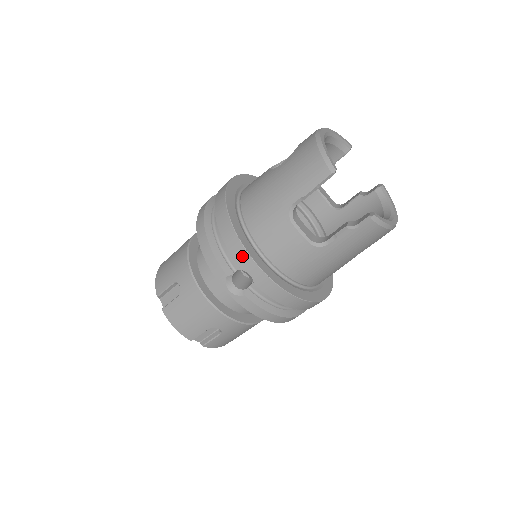
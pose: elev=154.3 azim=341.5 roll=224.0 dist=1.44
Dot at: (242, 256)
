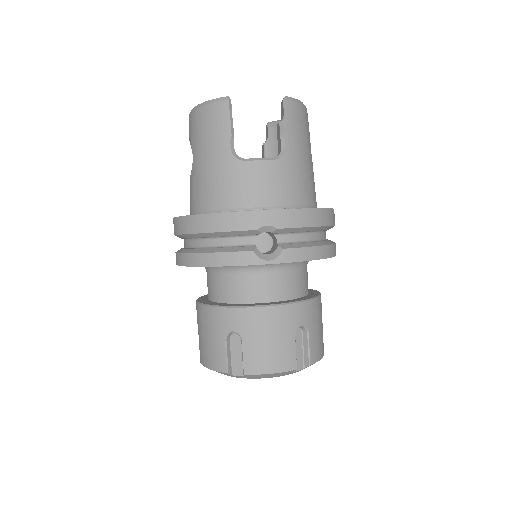
Dot at: (244, 219)
